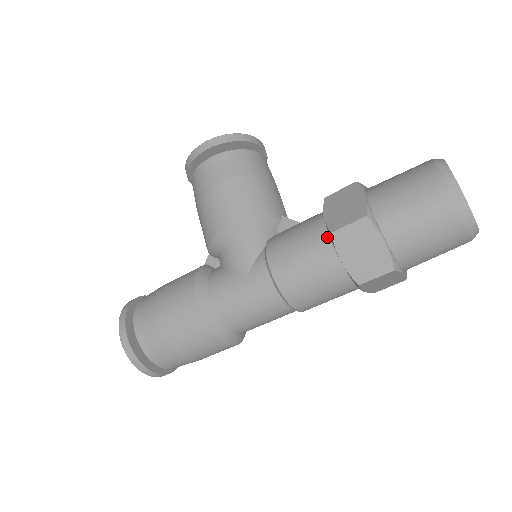
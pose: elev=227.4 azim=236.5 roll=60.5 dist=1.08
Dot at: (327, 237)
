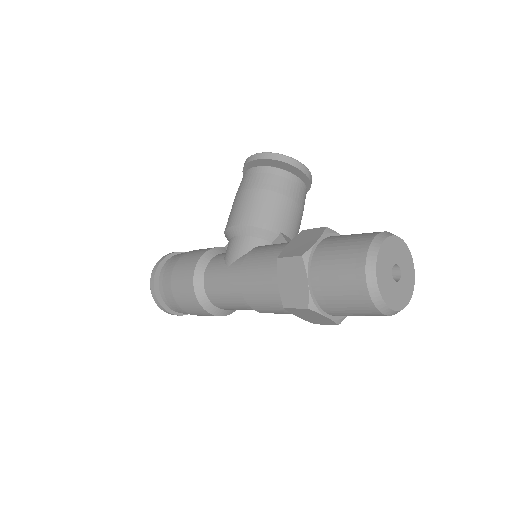
Dot at: occluded
